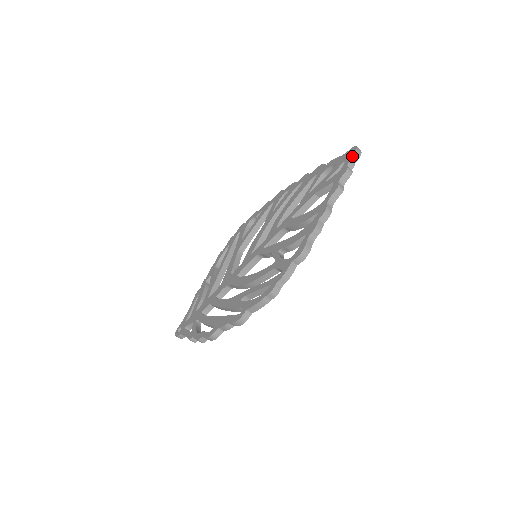
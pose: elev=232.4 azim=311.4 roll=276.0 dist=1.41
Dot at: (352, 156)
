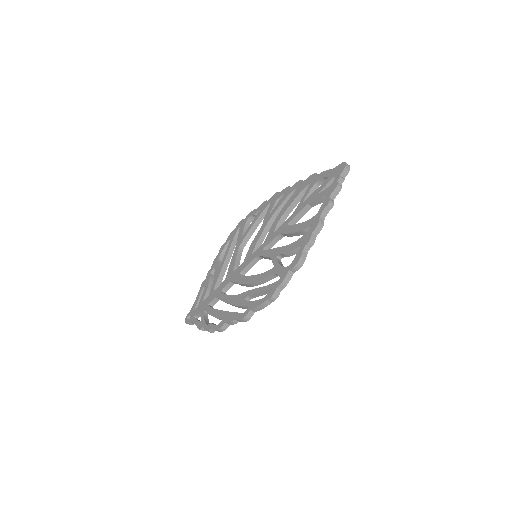
Dot at: (342, 172)
